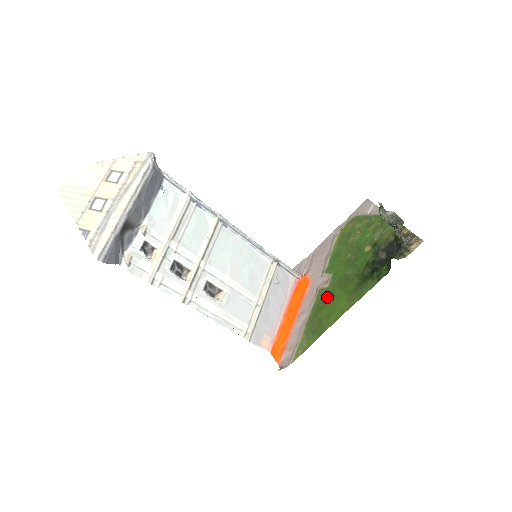
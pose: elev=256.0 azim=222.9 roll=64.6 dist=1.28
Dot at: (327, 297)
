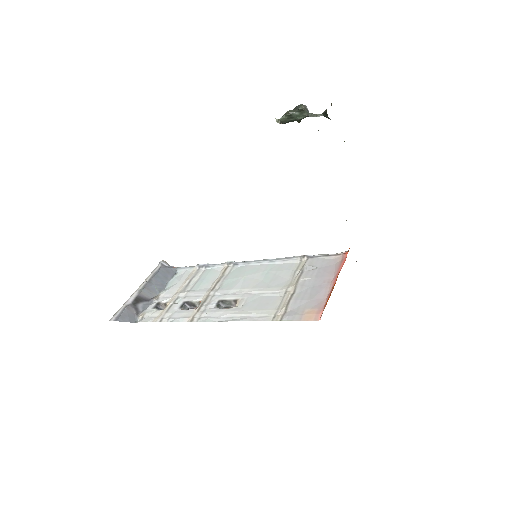
Dot at: occluded
